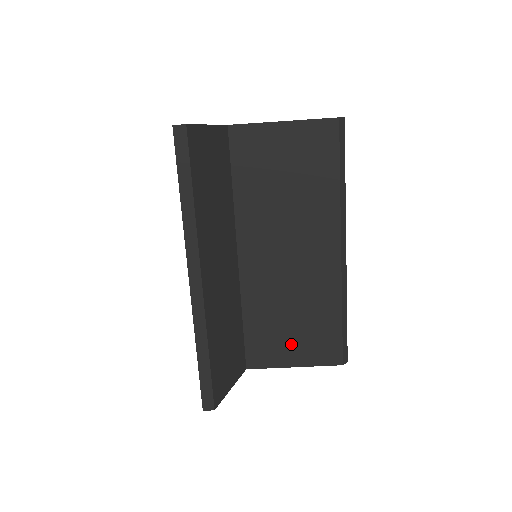
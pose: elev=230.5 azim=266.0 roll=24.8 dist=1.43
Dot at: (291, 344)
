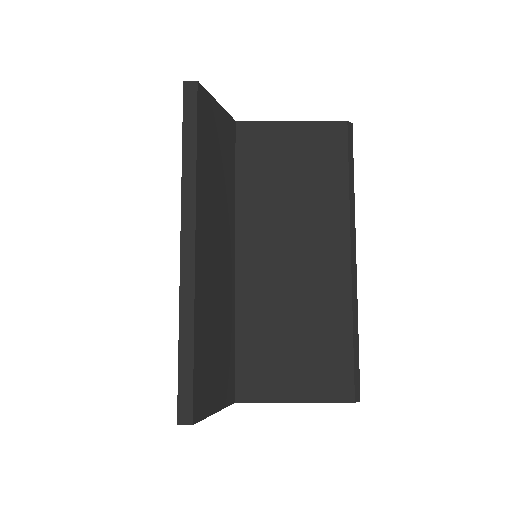
Dot at: (292, 370)
